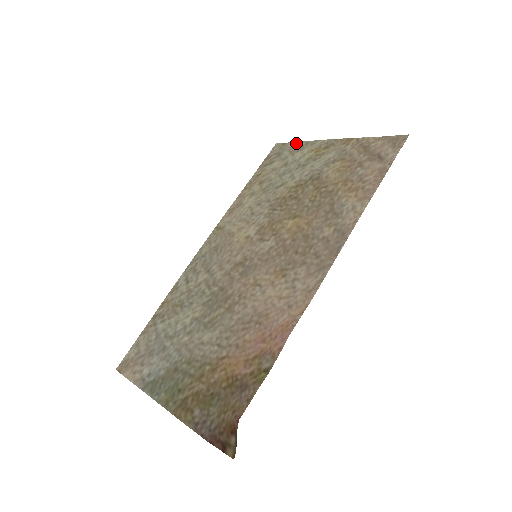
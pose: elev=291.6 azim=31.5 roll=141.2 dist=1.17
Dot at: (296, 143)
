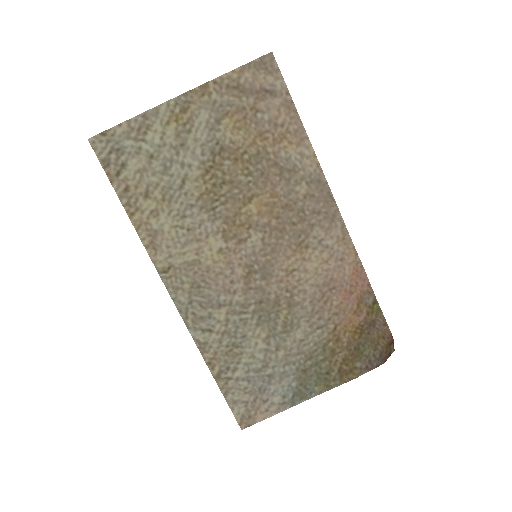
Dot at: (126, 124)
